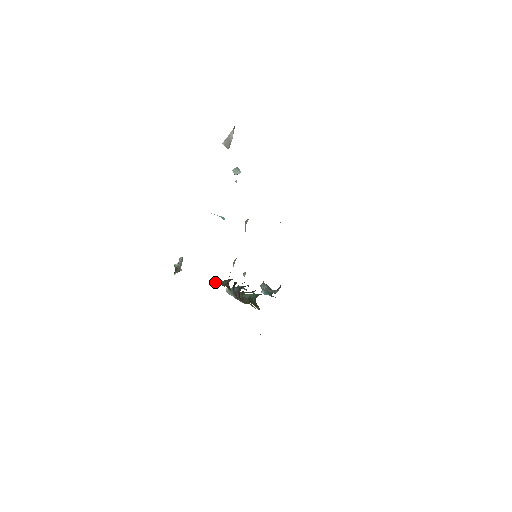
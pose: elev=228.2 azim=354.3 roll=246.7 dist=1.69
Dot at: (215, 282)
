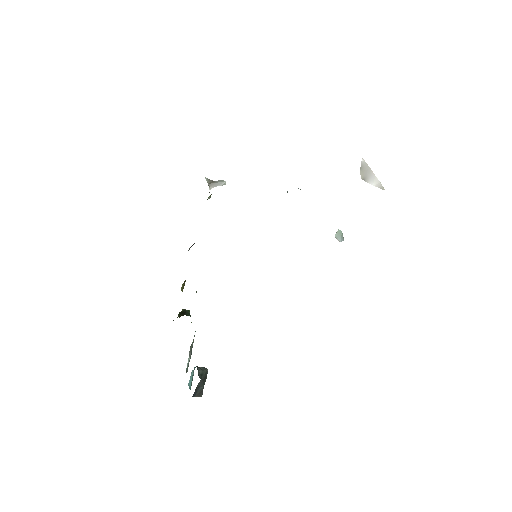
Dot at: occluded
